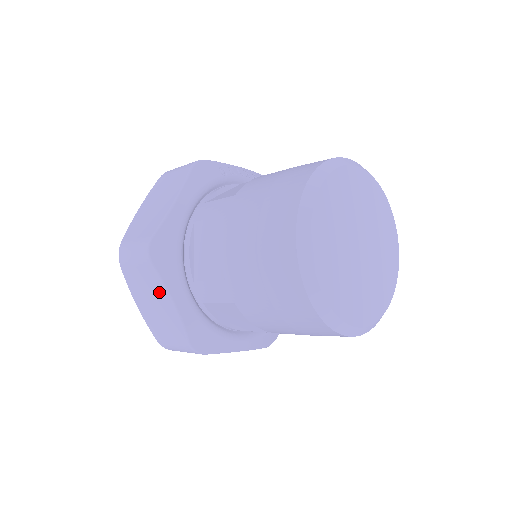
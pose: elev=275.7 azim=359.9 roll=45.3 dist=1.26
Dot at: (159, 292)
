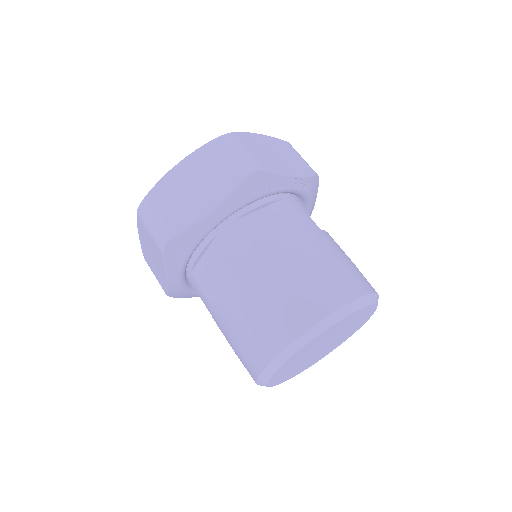
Dot at: (160, 263)
